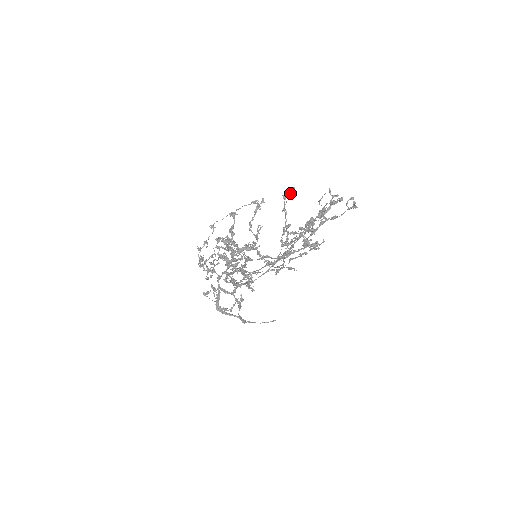
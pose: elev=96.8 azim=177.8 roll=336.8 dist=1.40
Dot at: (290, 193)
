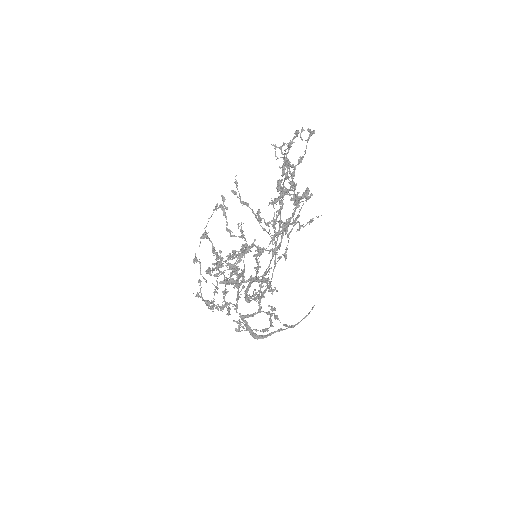
Dot at: (236, 183)
